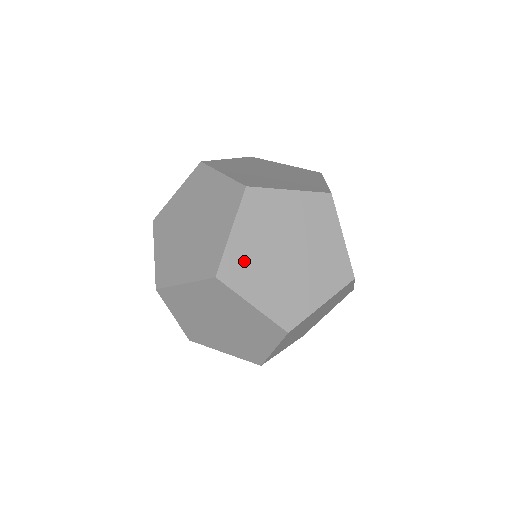
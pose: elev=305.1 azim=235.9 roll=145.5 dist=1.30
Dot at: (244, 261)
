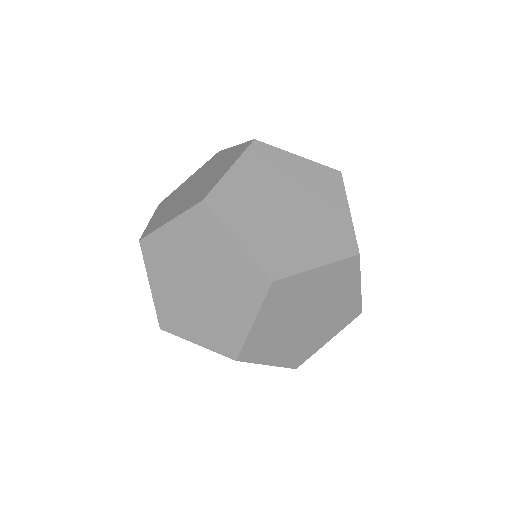
Dot at: occluded
